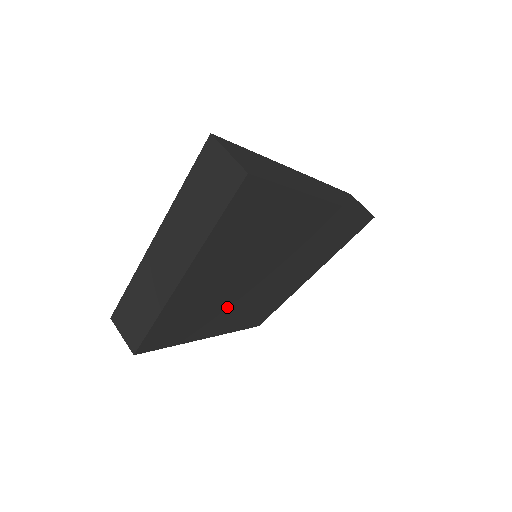
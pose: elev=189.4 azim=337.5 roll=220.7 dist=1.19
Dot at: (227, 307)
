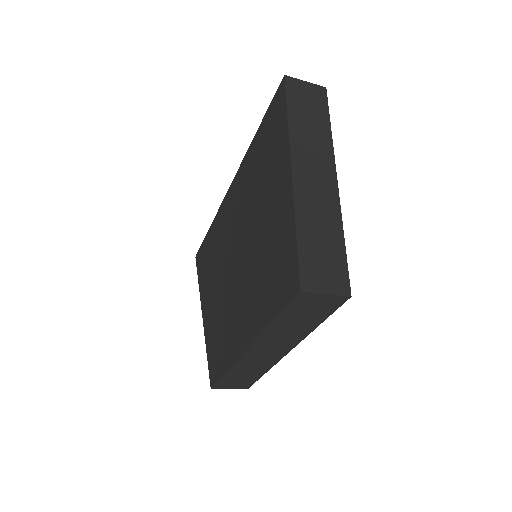
Dot at: occluded
